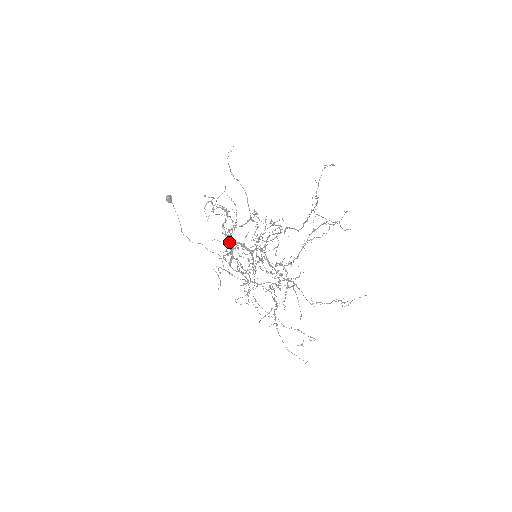
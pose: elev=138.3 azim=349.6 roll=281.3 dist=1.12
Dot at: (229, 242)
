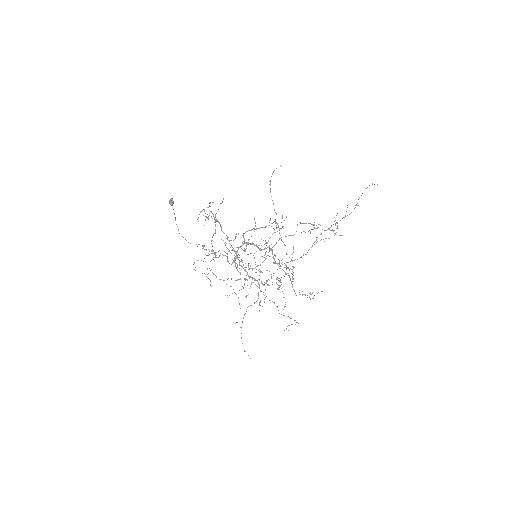
Dot at: occluded
